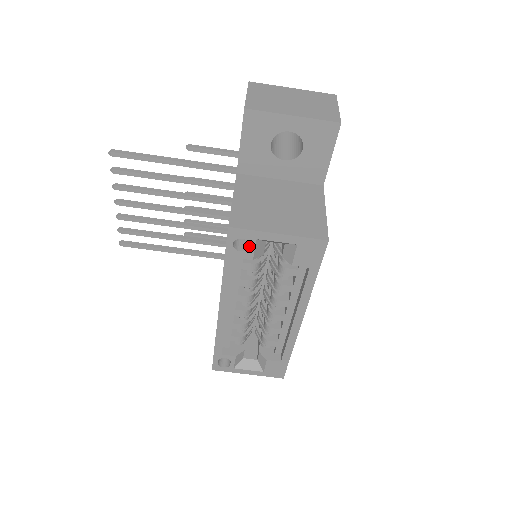
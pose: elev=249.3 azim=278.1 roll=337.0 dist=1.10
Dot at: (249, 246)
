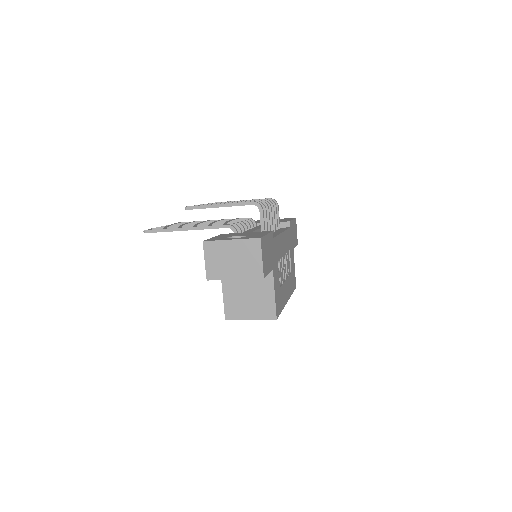
Dot at: occluded
